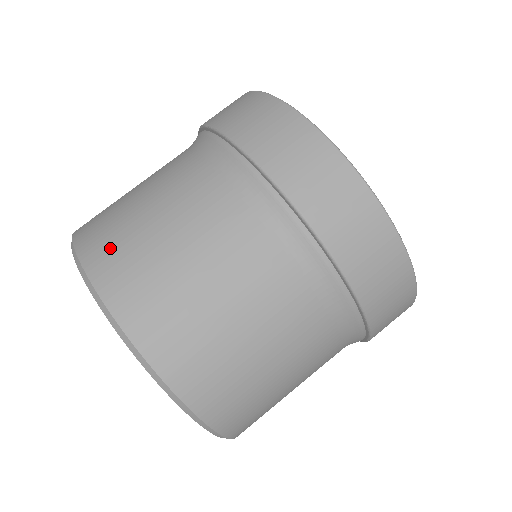
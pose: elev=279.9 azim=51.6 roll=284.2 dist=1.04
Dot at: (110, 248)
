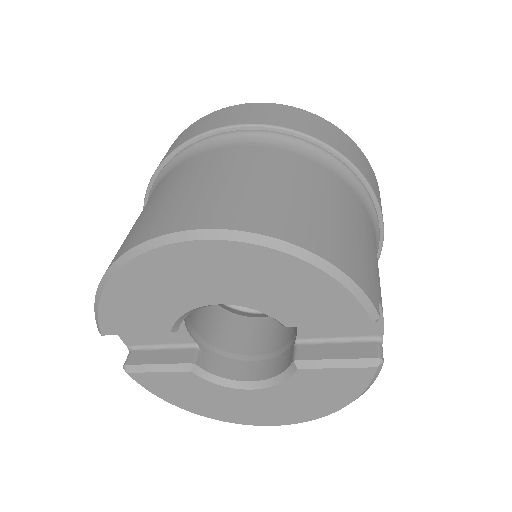
Dot at: occluded
